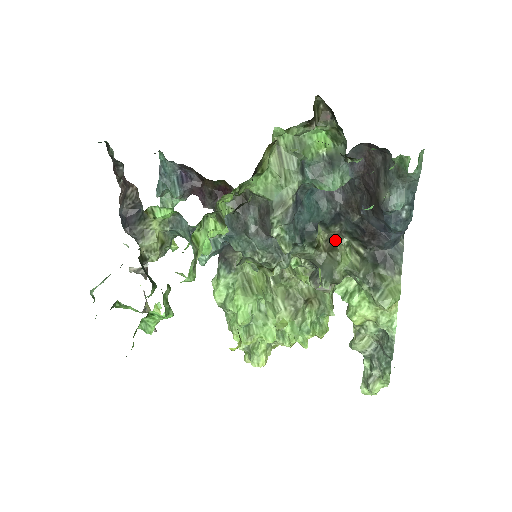
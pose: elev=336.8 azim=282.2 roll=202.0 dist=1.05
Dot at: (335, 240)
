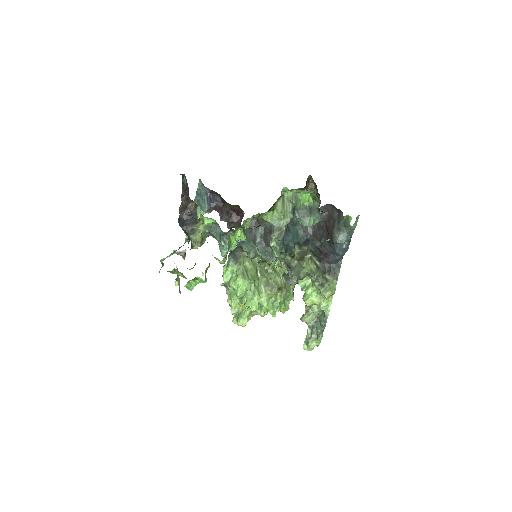
Dot at: (304, 254)
